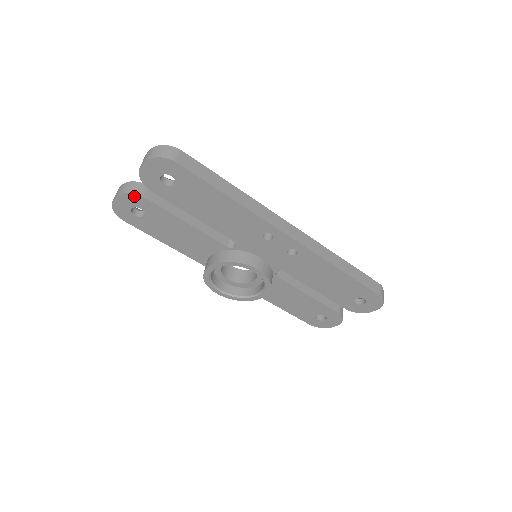
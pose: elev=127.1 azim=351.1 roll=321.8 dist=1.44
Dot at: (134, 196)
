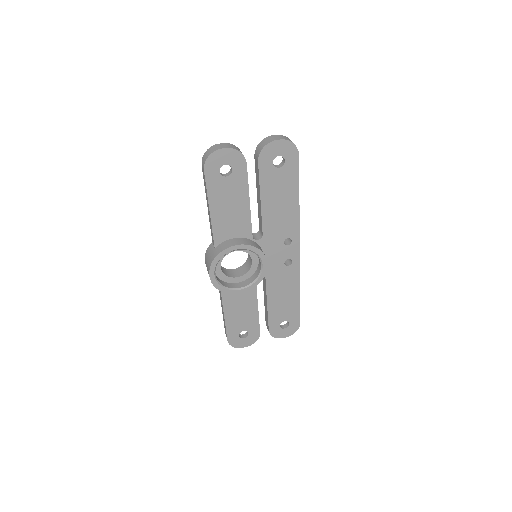
Dot at: (241, 157)
